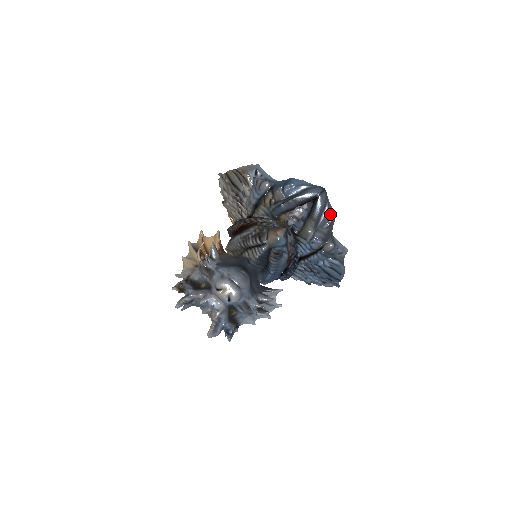
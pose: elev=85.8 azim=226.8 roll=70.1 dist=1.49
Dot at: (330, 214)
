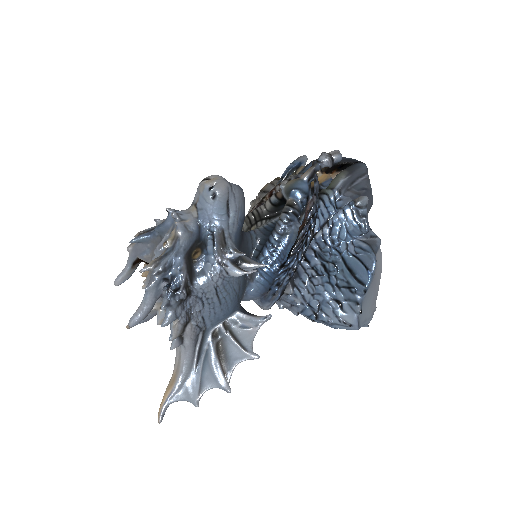
Dot at: (369, 184)
